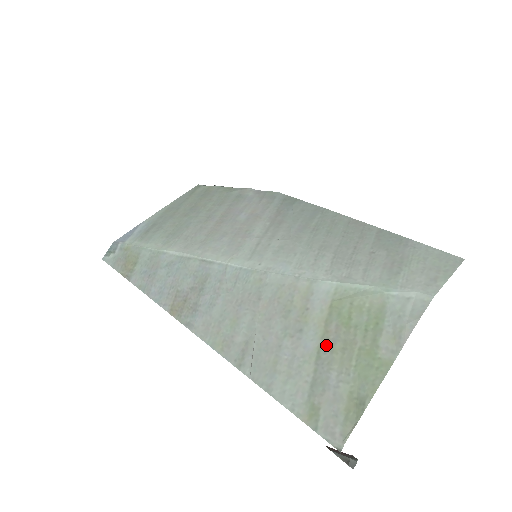
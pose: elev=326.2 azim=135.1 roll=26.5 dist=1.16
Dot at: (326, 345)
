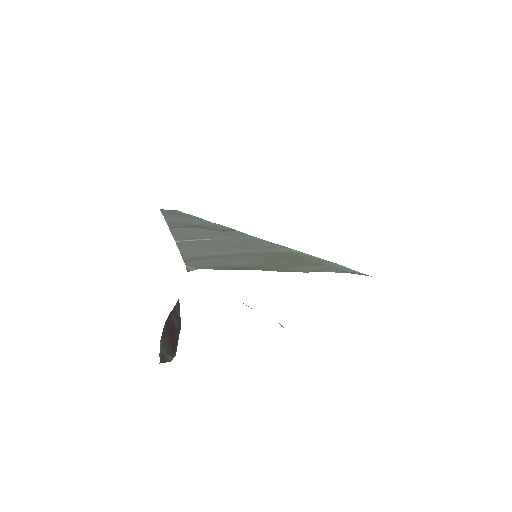
Dot at: (256, 254)
